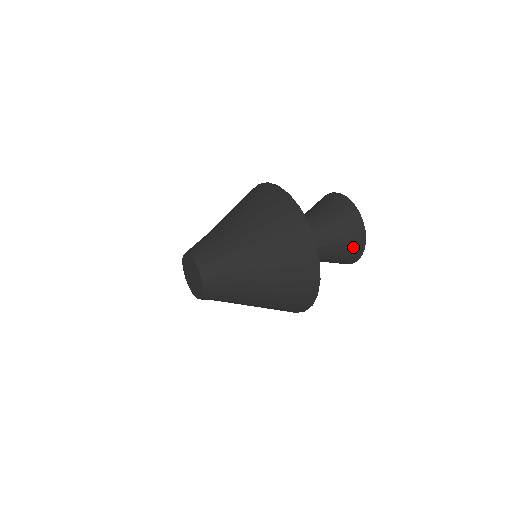
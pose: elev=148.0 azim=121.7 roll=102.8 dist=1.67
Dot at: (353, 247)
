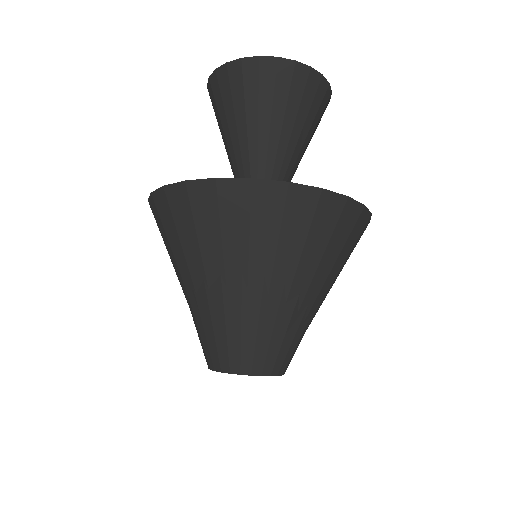
Dot at: (311, 94)
